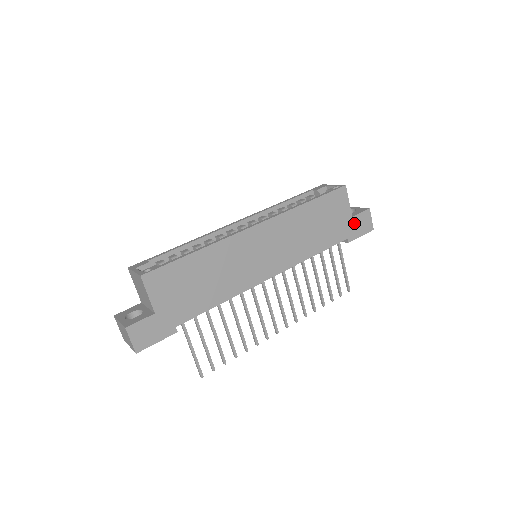
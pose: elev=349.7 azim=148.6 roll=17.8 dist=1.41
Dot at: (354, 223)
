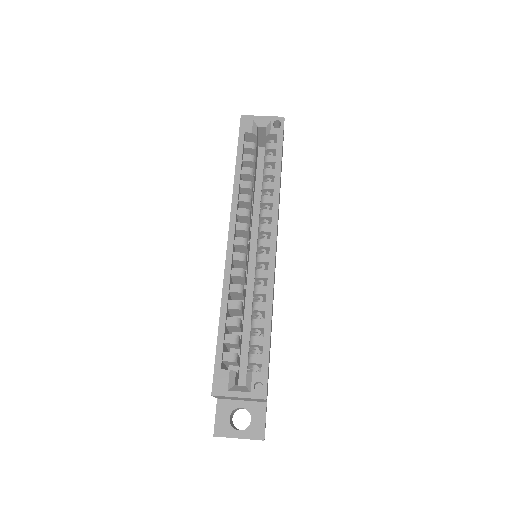
Dot at: occluded
